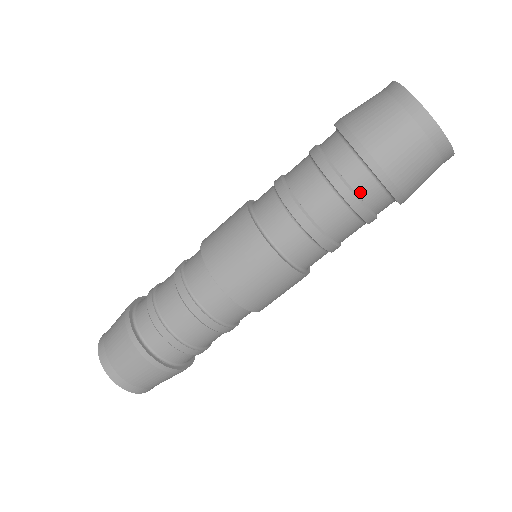
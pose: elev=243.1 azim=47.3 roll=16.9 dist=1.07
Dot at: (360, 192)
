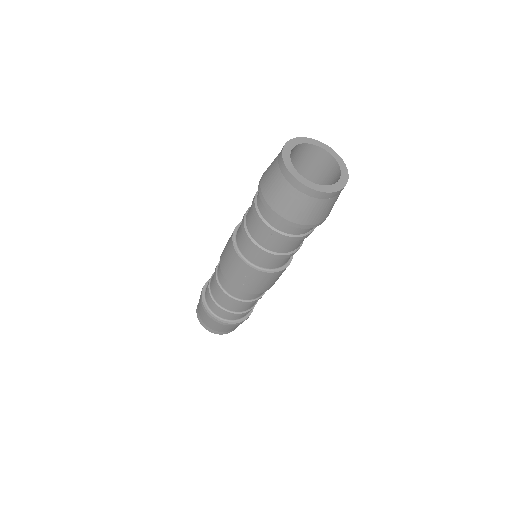
Dot at: (274, 225)
